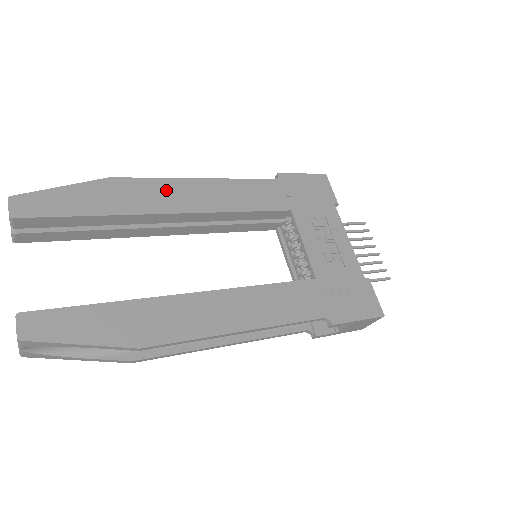
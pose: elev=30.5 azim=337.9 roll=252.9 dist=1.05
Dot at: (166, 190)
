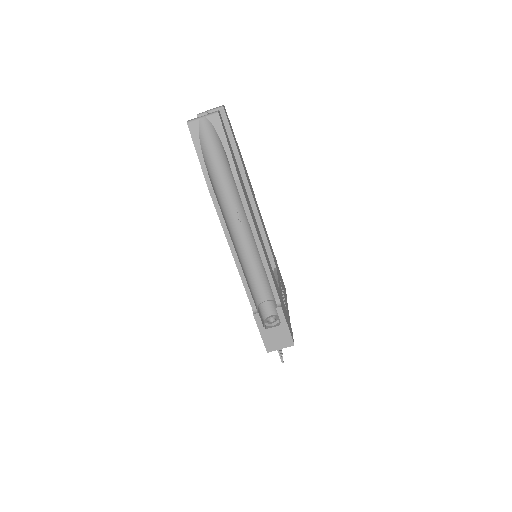
Dot at: (252, 189)
